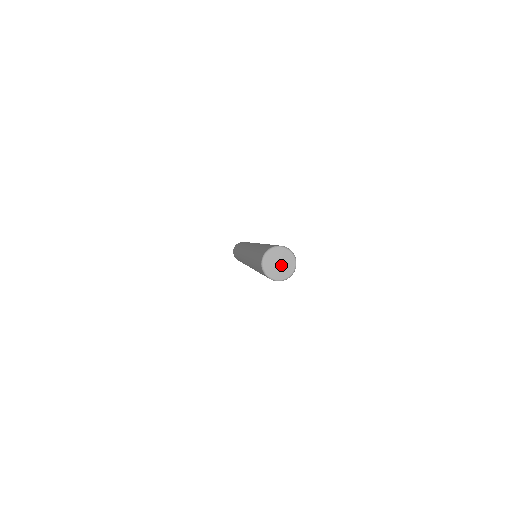
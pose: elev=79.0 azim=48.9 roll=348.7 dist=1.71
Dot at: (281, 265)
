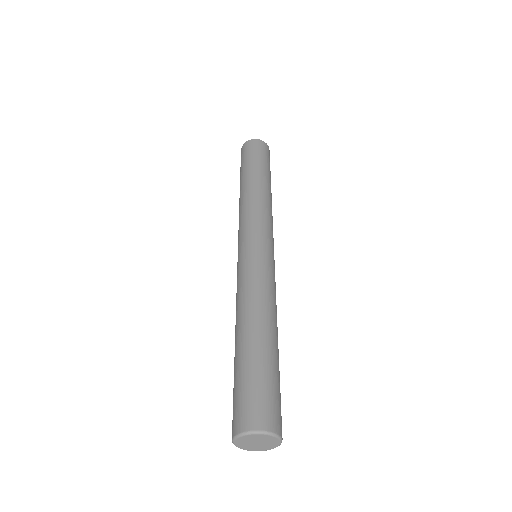
Dot at: (260, 443)
